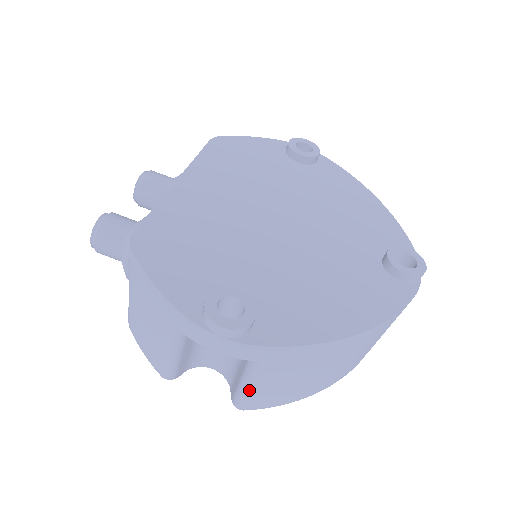
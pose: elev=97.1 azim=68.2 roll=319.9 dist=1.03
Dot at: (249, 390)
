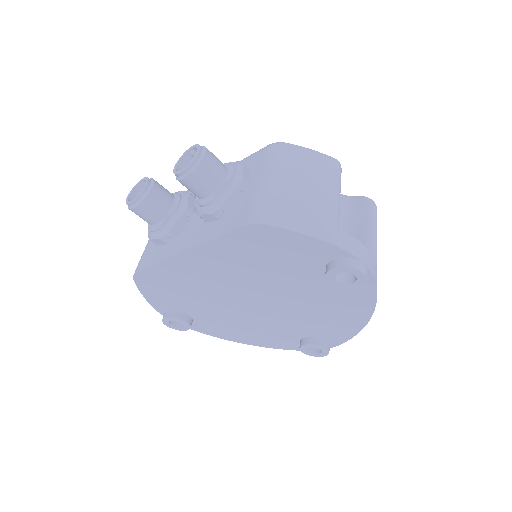
Dot at: occluded
